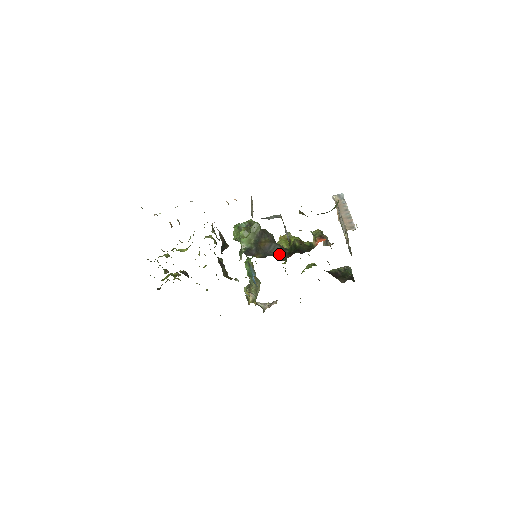
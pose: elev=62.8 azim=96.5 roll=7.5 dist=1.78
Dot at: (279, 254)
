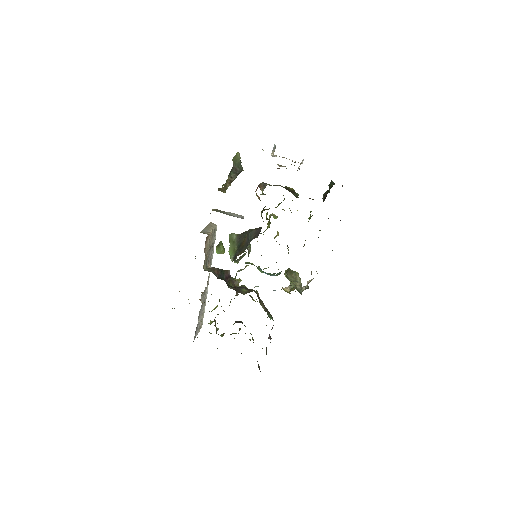
Dot at: (256, 235)
